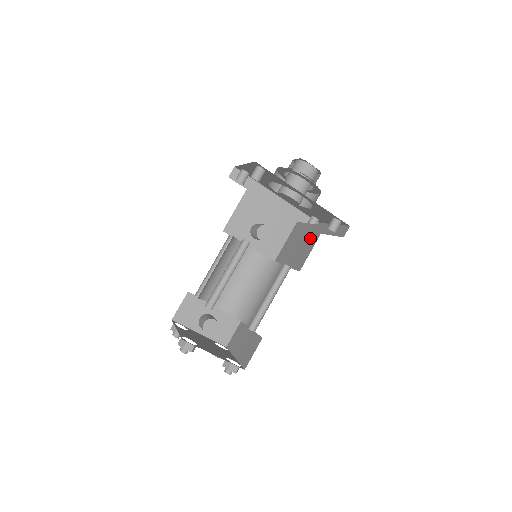
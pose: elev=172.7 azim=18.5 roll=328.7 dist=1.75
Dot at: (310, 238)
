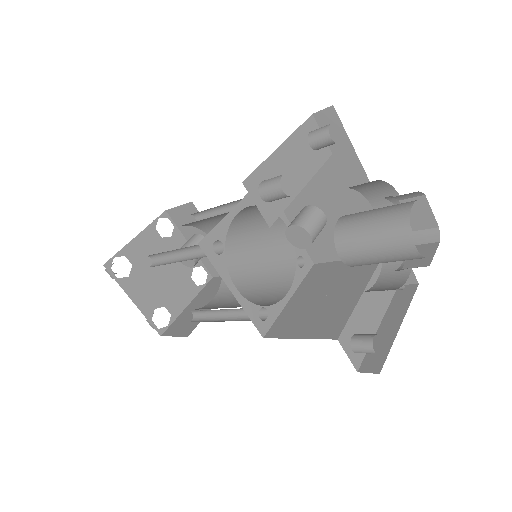
Dot at: (324, 317)
